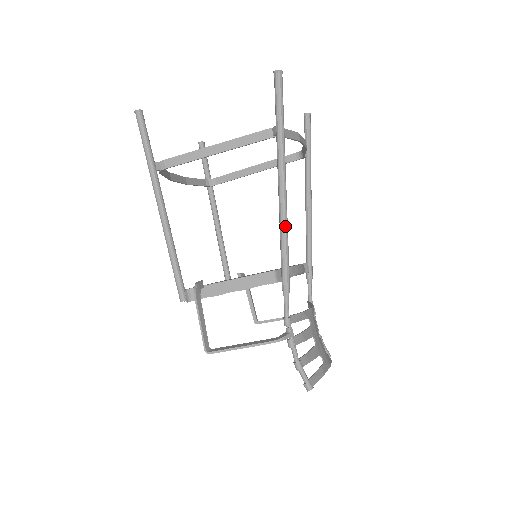
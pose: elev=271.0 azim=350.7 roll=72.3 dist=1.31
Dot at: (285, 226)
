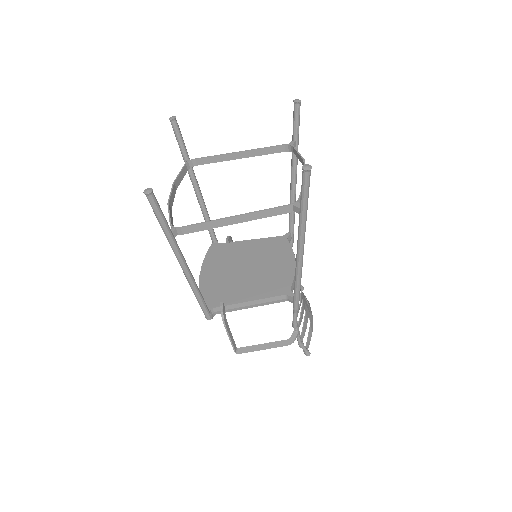
Dot at: (300, 277)
